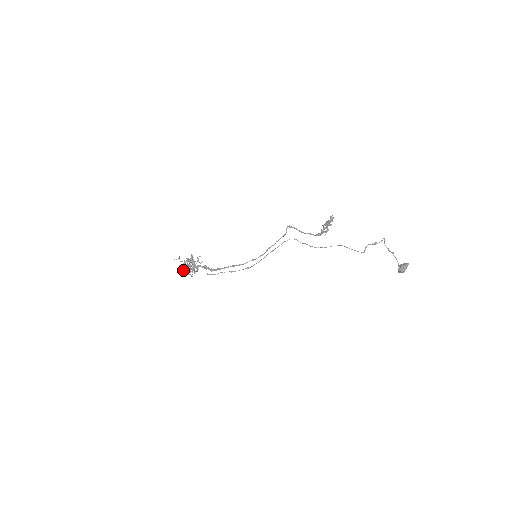
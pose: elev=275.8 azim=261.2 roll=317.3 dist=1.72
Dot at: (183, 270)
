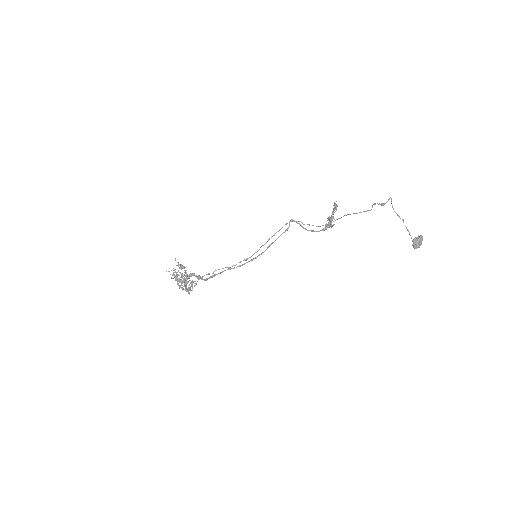
Dot at: (174, 277)
